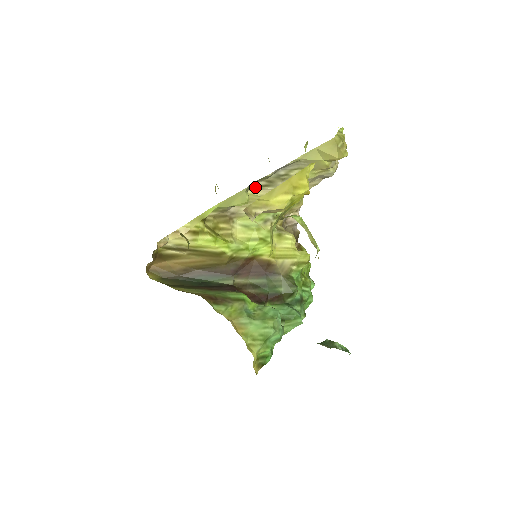
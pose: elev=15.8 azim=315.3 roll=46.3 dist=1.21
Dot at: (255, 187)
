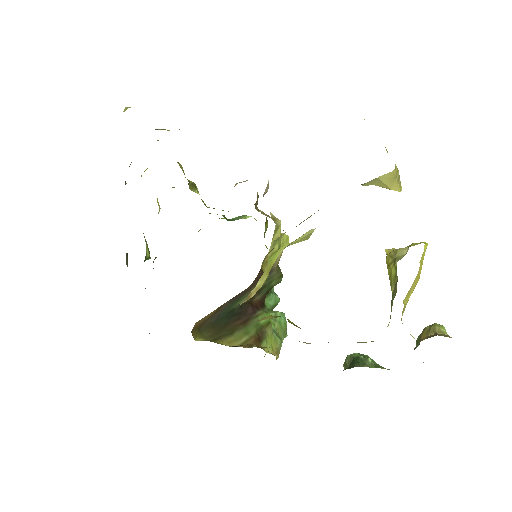
Dot at: occluded
